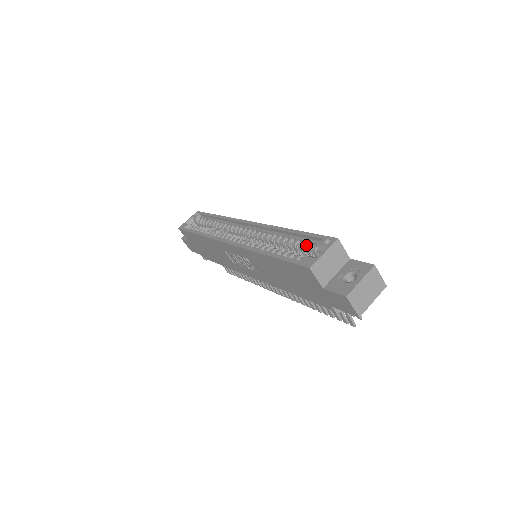
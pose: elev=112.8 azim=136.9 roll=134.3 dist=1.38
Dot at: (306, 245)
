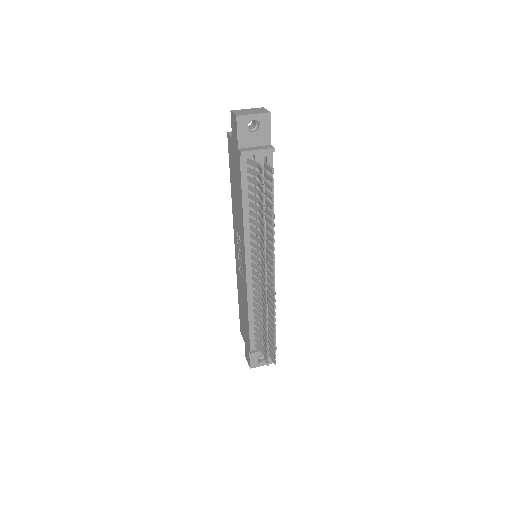
Dot at: occluded
